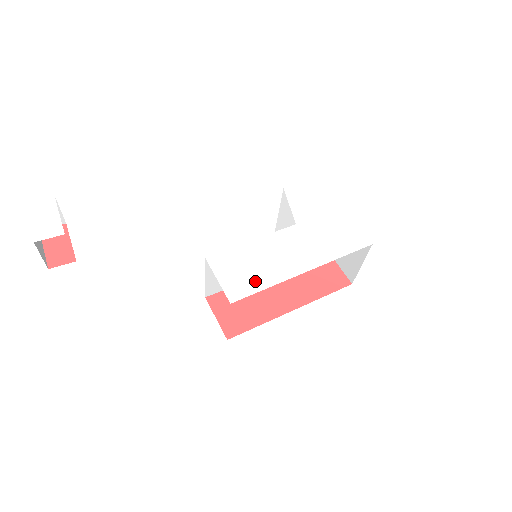
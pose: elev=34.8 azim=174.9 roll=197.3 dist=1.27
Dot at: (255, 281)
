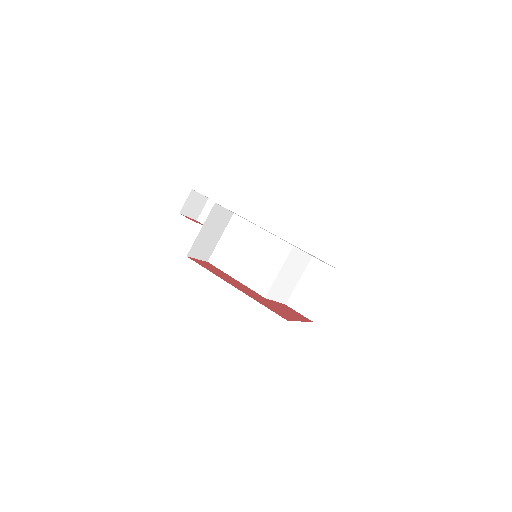
Dot at: occluded
